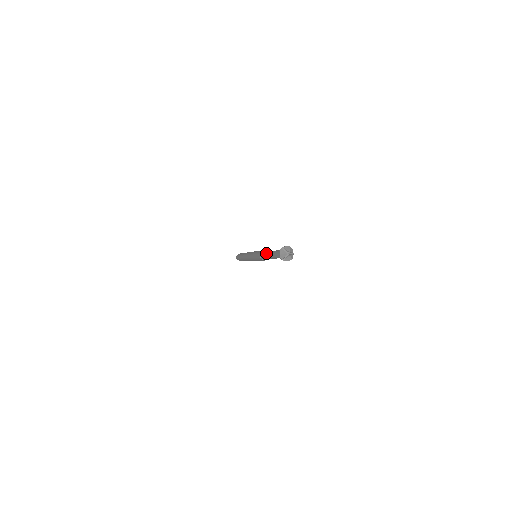
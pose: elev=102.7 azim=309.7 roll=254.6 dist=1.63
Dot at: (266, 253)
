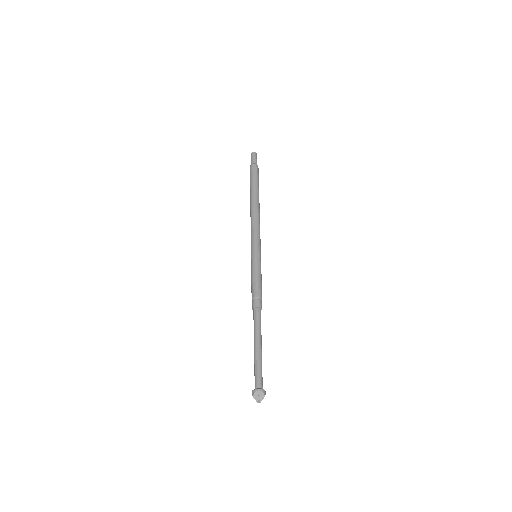
Dot at: (255, 322)
